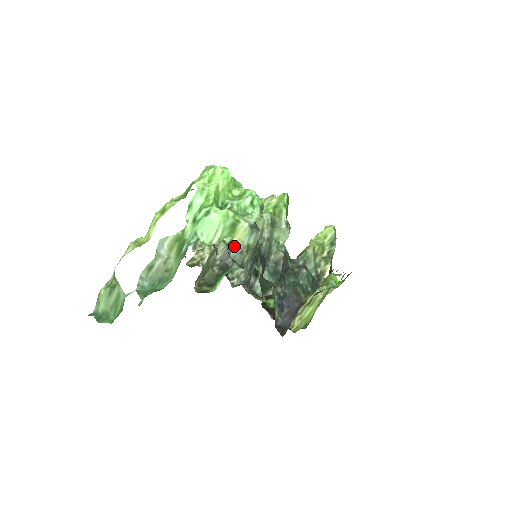
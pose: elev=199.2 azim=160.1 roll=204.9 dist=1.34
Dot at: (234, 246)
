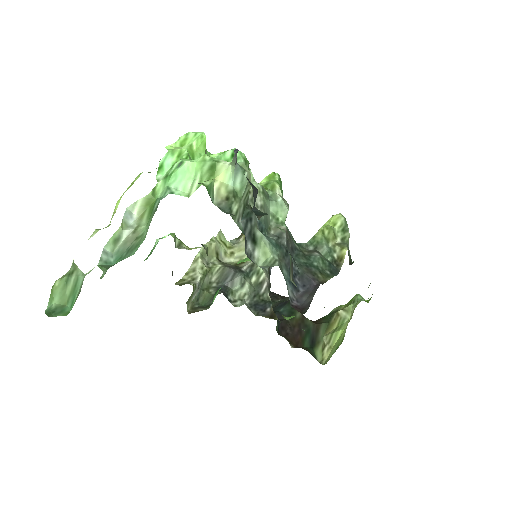
Dot at: (217, 192)
